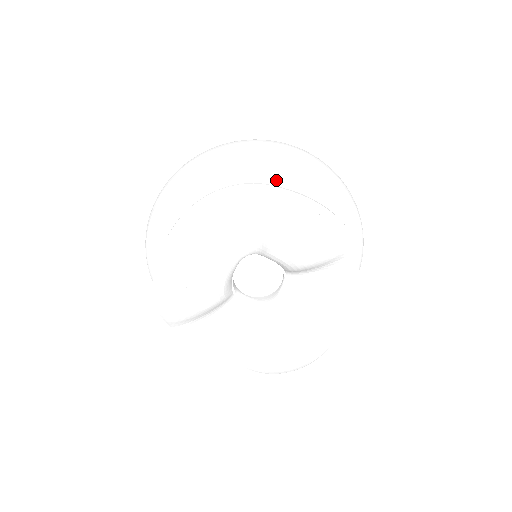
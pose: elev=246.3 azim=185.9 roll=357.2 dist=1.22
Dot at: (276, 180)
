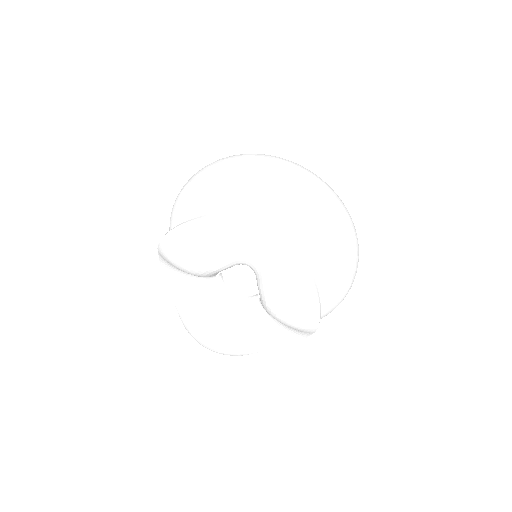
Dot at: (316, 241)
